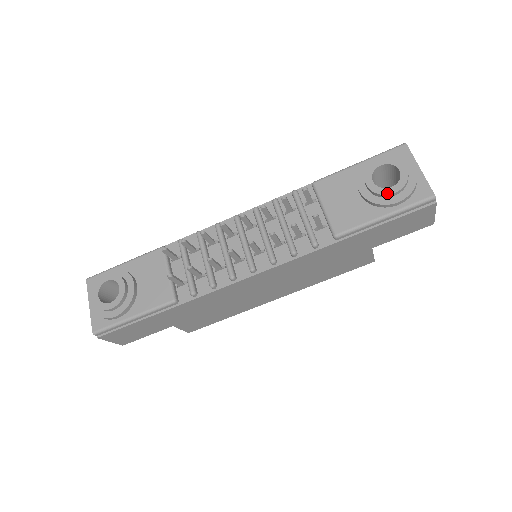
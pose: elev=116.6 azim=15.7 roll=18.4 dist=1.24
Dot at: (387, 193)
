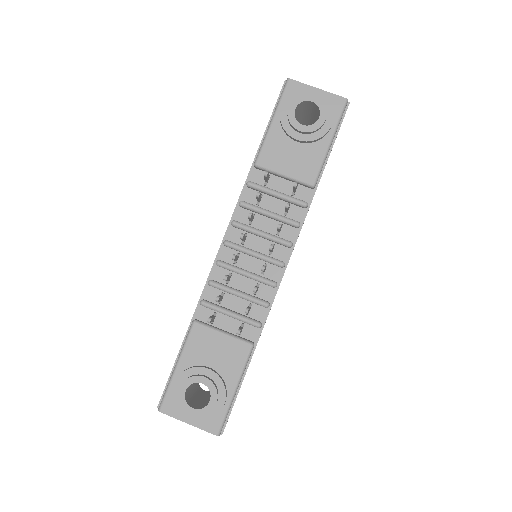
Dot at: (321, 124)
